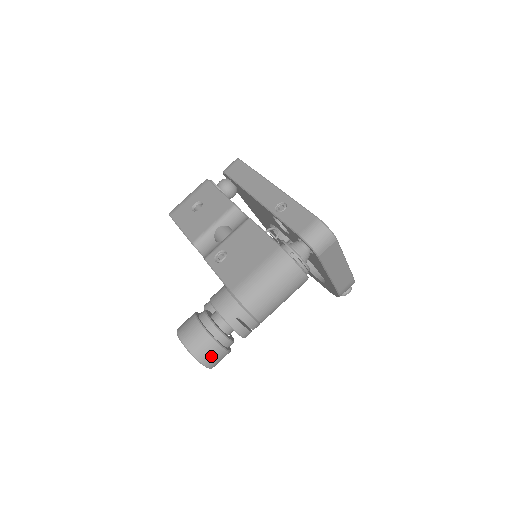
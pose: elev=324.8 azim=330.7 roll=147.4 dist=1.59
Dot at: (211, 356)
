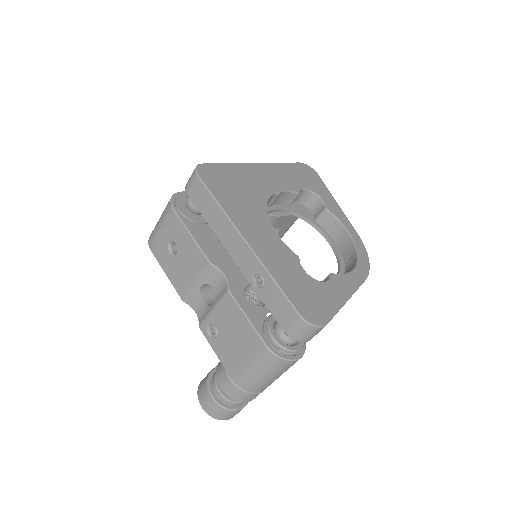
Dot at: (233, 415)
